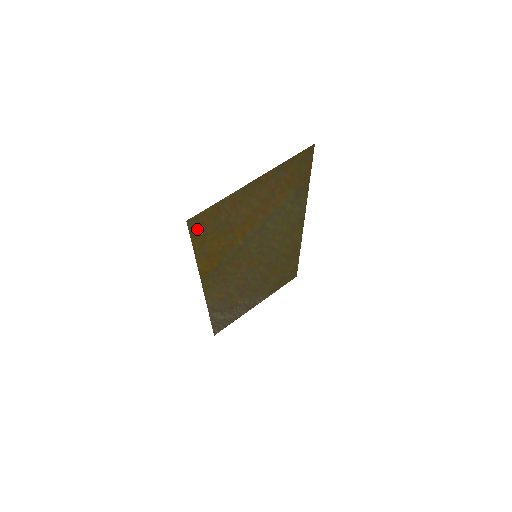
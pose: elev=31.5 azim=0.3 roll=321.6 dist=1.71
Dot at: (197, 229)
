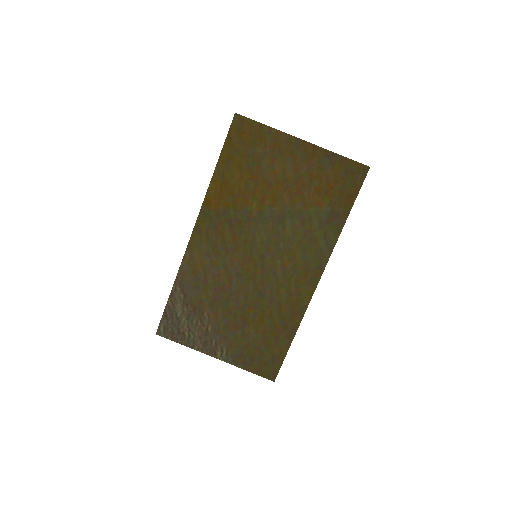
Dot at: (236, 135)
